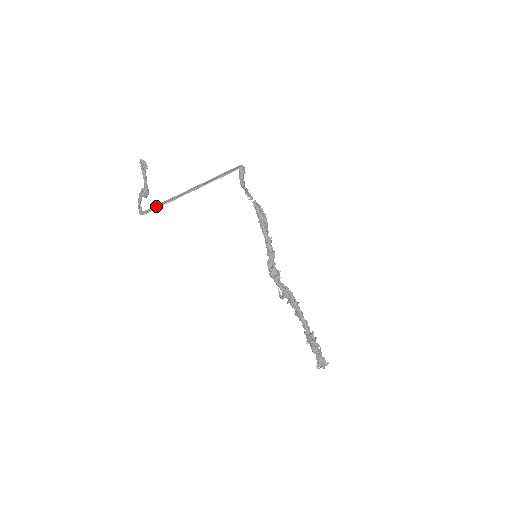
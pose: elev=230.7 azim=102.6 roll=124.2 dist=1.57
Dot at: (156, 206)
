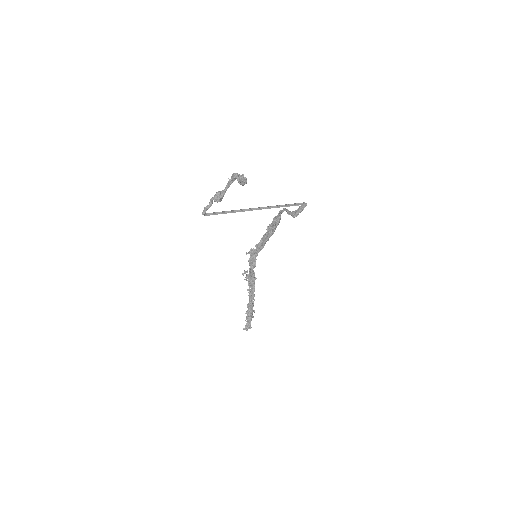
Dot at: (222, 213)
